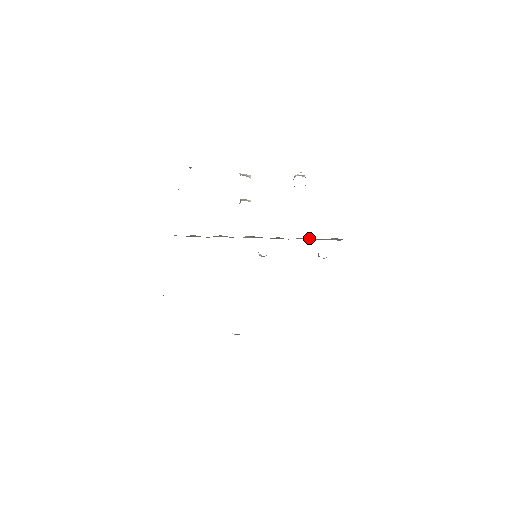
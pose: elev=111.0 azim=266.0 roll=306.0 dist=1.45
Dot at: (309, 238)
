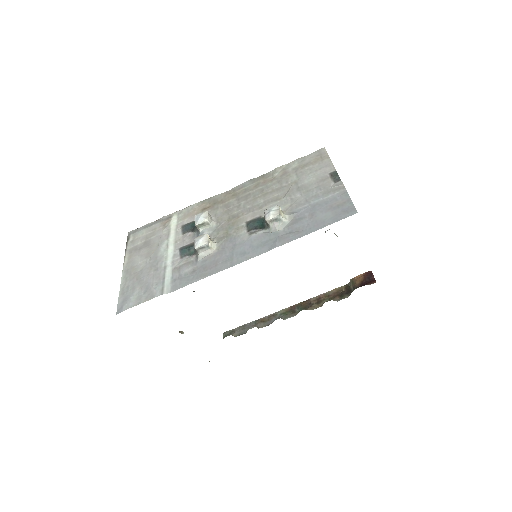
Dot at: occluded
